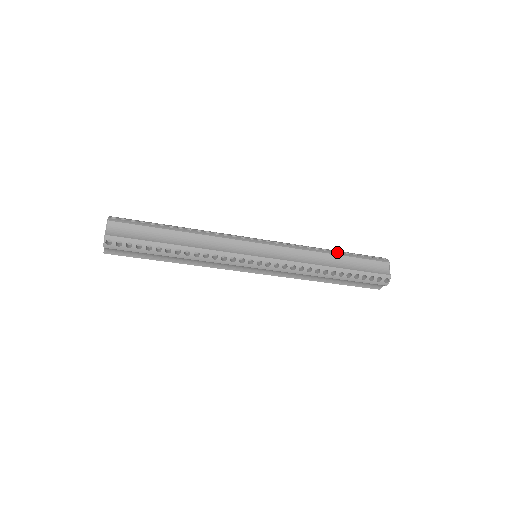
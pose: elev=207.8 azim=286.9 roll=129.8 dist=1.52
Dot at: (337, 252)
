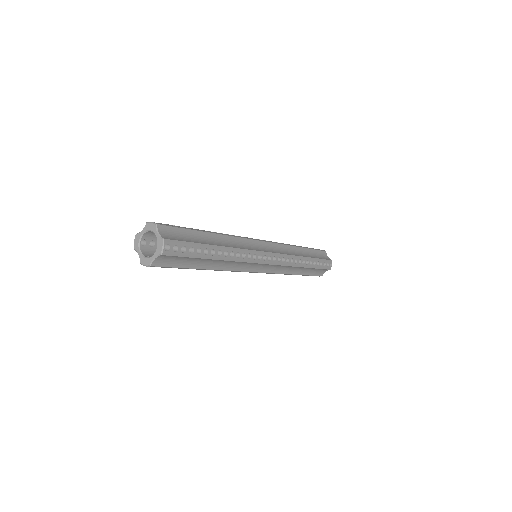
Dot at: (309, 264)
